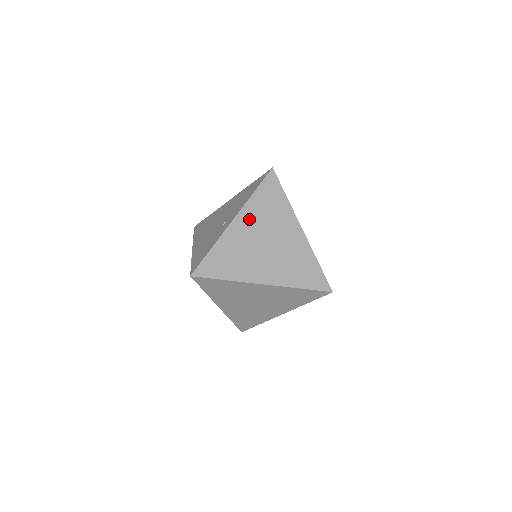
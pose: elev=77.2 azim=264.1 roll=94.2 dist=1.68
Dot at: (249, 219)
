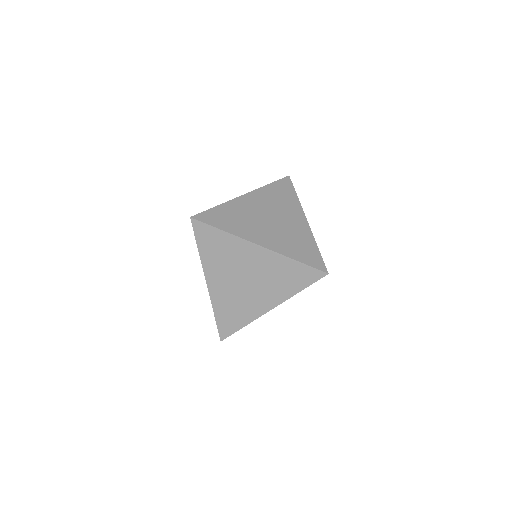
Dot at: (259, 199)
